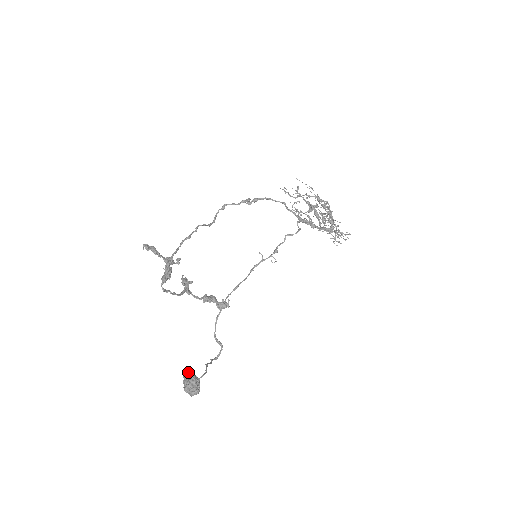
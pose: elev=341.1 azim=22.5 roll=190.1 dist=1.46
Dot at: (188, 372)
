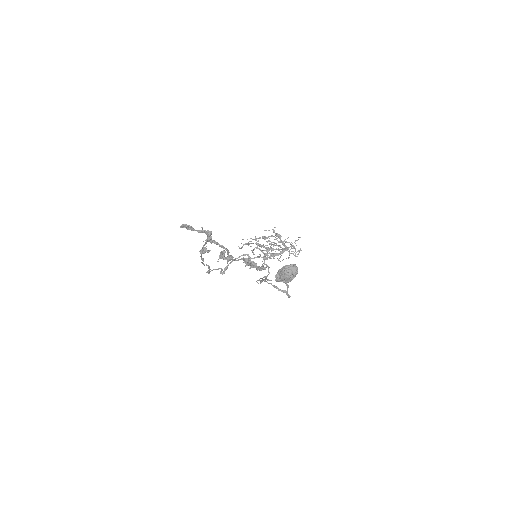
Dot at: (277, 273)
